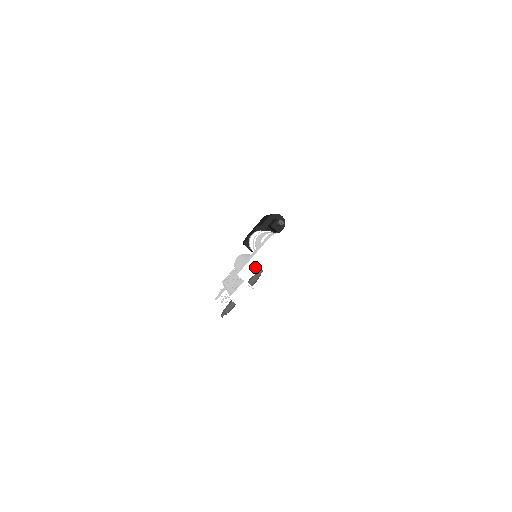
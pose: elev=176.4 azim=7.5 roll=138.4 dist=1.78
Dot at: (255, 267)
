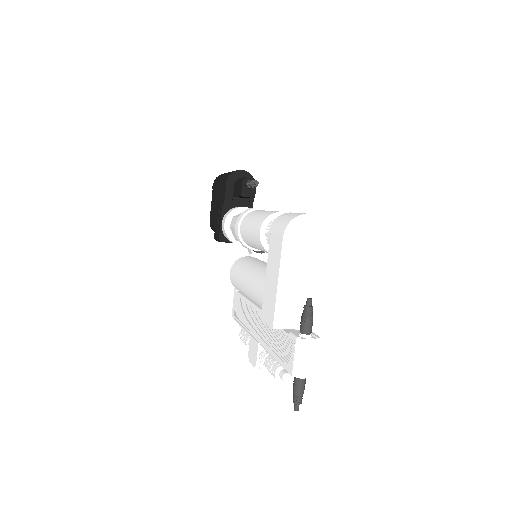
Dot at: (291, 297)
